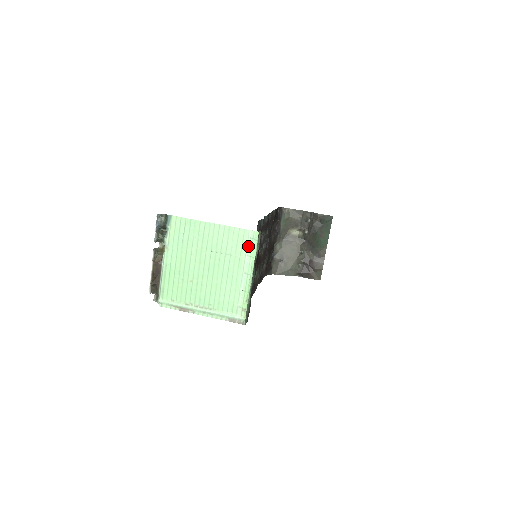
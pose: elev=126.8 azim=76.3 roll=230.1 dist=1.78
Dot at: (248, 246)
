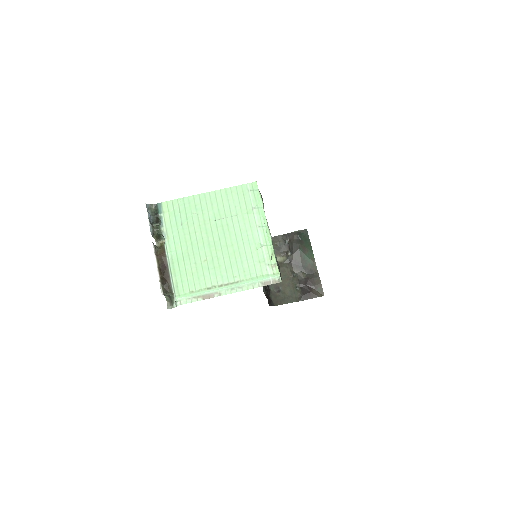
Dot at: (251, 199)
